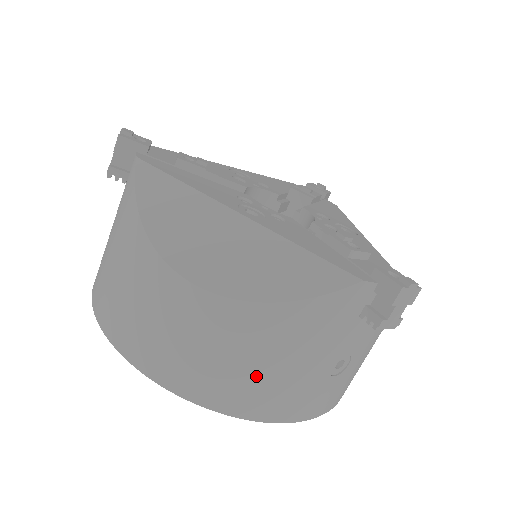
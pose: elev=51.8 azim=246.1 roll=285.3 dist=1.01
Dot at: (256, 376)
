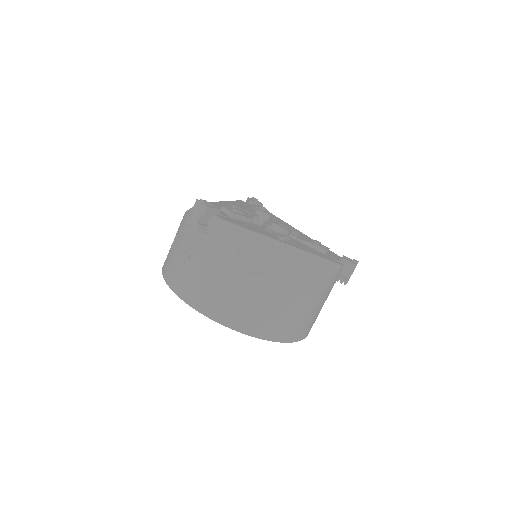
Dot at: (302, 320)
